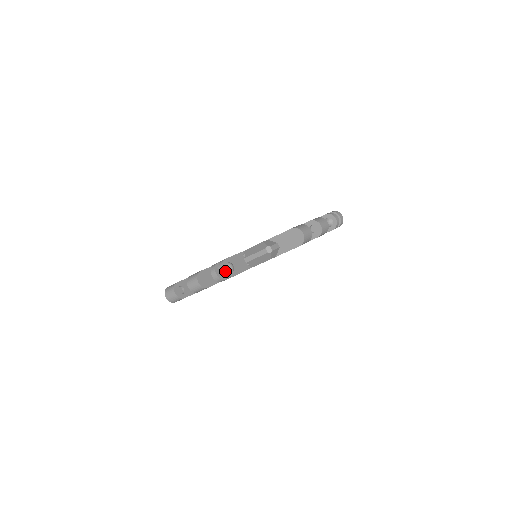
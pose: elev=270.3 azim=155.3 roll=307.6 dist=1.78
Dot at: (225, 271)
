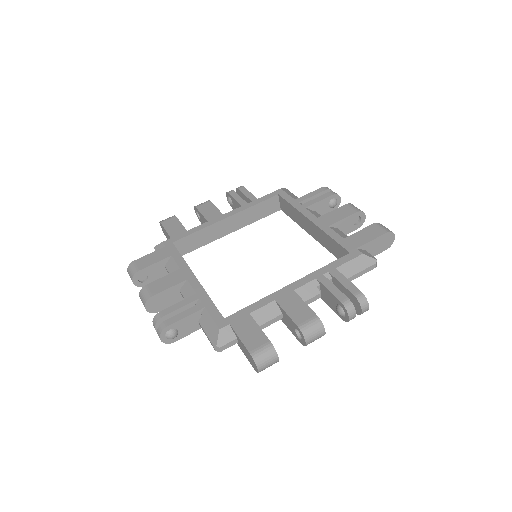
Dot at: (162, 340)
